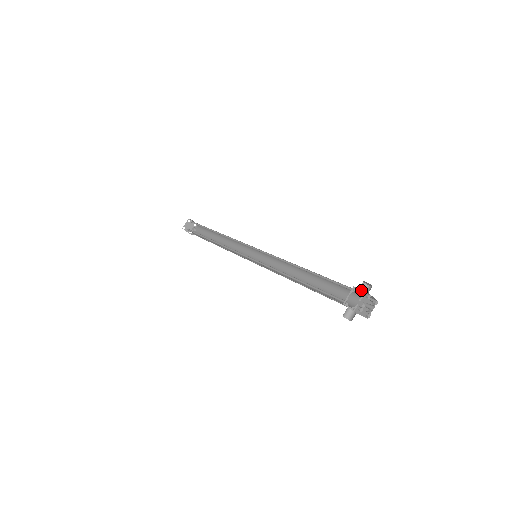
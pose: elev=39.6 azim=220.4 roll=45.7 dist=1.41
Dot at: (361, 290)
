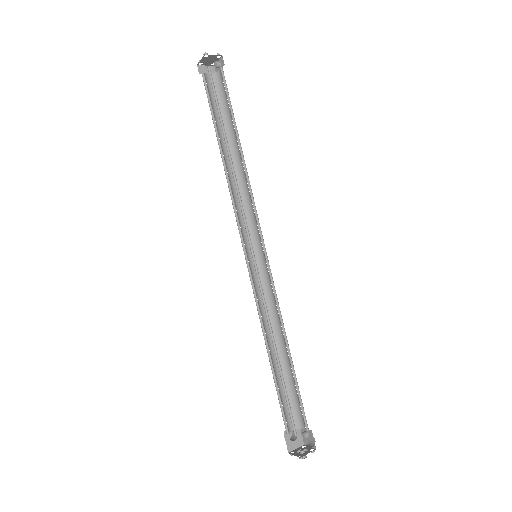
Dot at: occluded
